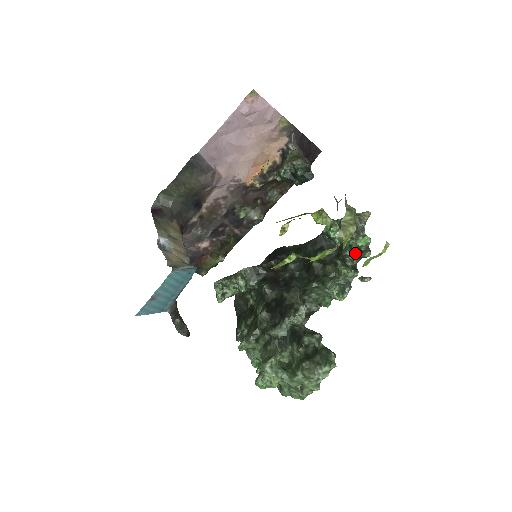
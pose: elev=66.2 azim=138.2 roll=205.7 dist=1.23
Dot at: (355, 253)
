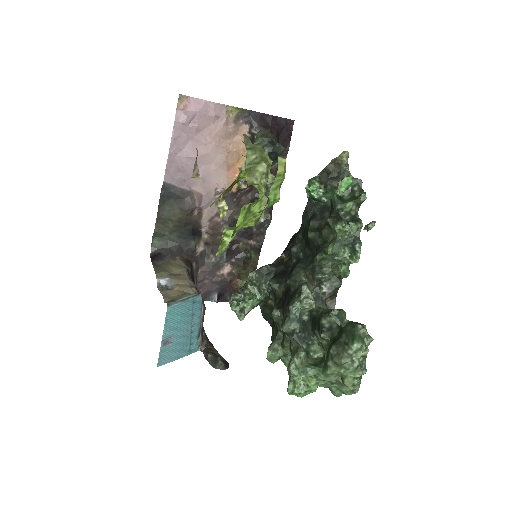
Dot at: (347, 202)
